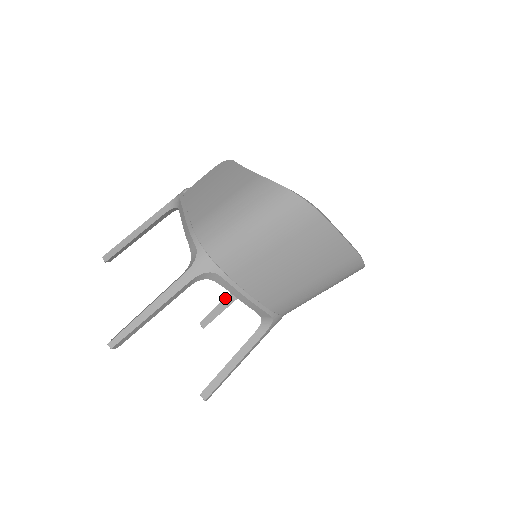
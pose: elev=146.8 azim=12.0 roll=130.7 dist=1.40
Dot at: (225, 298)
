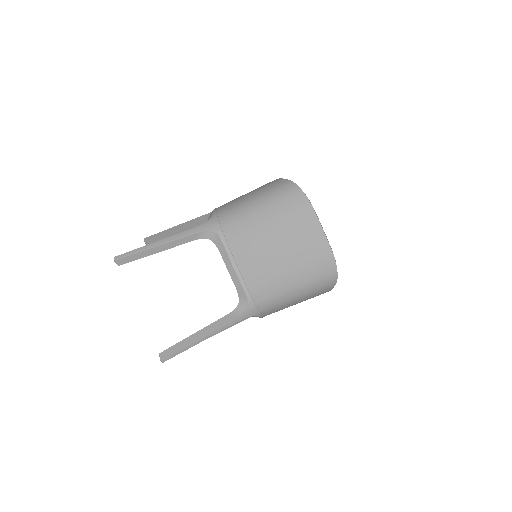
Dot at: occluded
